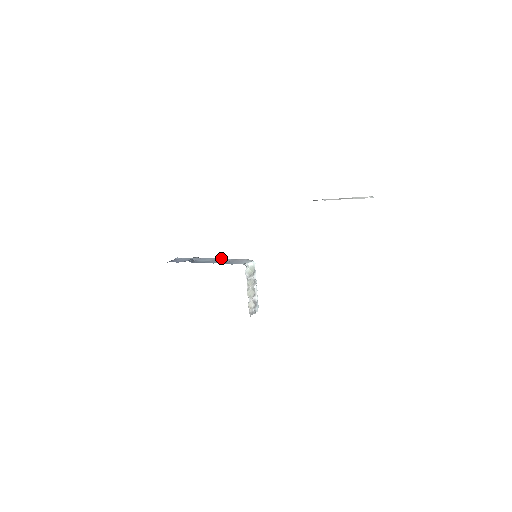
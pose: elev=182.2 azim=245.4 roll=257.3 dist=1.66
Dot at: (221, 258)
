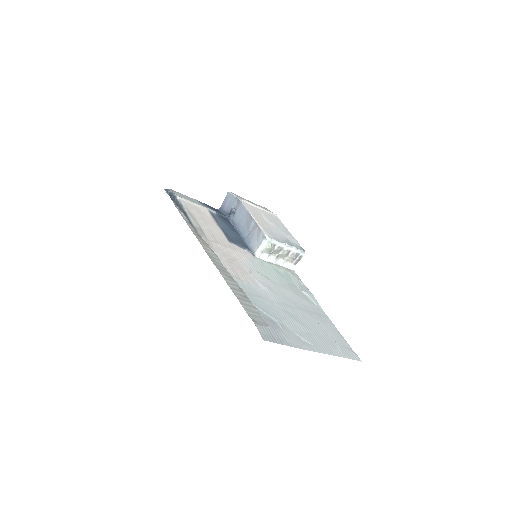
Dot at: (249, 215)
